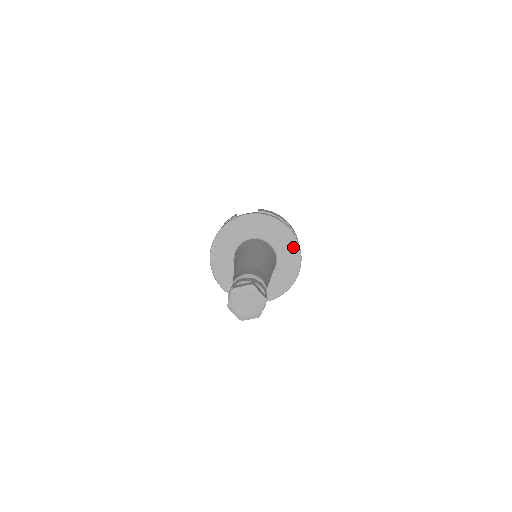
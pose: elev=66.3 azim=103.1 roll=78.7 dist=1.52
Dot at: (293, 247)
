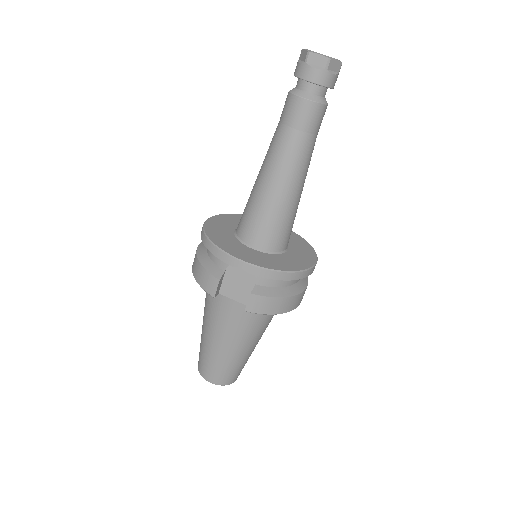
Dot at: (310, 257)
